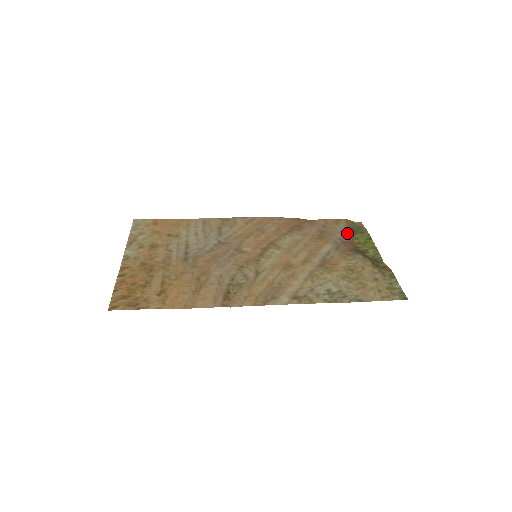
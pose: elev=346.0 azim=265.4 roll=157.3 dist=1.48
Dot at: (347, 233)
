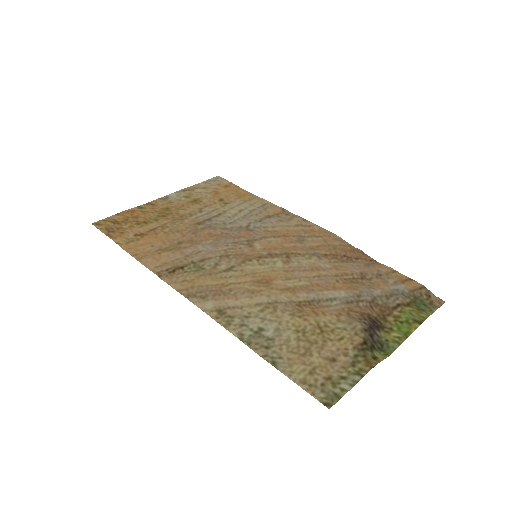
Dot at: (396, 297)
